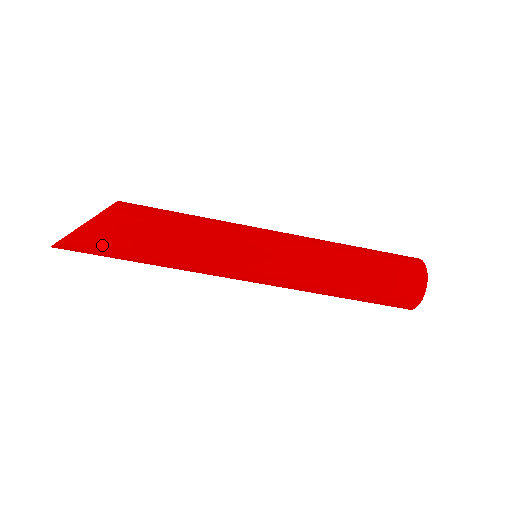
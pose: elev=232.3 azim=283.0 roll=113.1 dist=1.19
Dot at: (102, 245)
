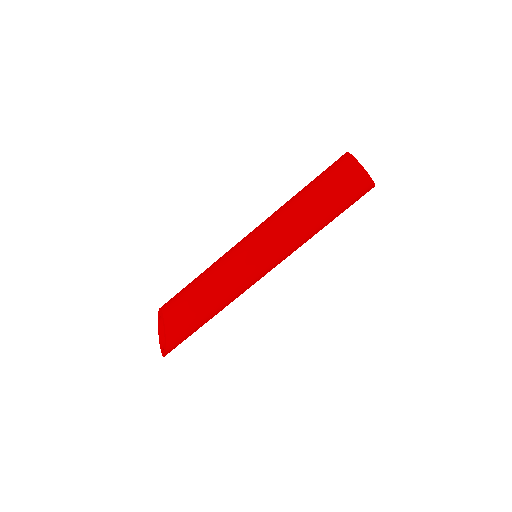
Dot at: (184, 339)
